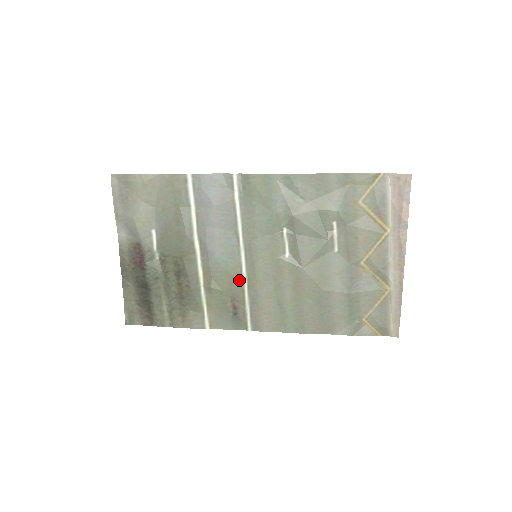
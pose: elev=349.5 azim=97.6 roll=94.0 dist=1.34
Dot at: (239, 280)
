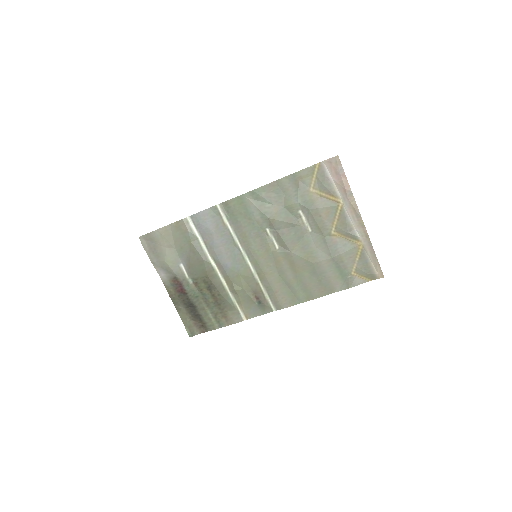
Dot at: (252, 277)
